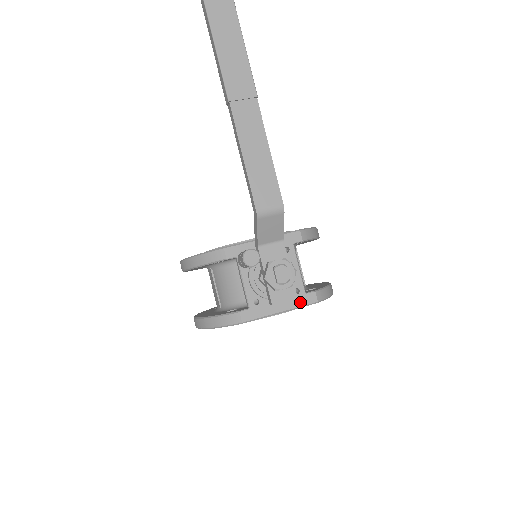
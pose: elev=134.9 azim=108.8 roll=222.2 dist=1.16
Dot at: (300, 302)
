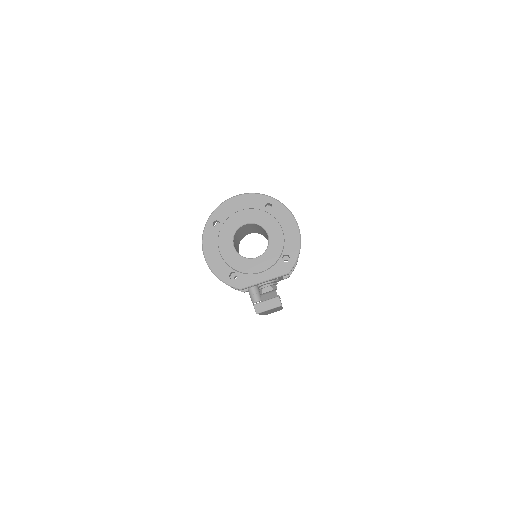
Dot at: occluded
